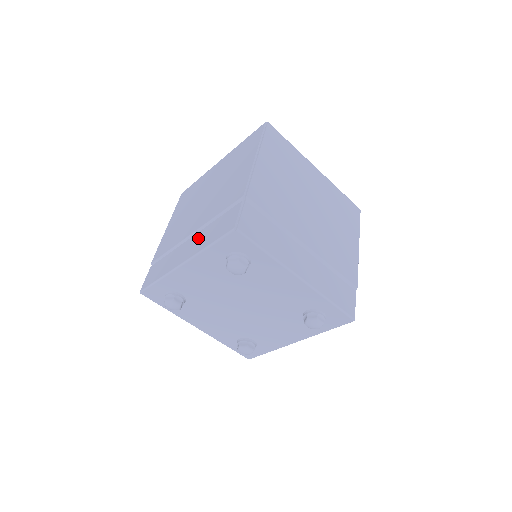
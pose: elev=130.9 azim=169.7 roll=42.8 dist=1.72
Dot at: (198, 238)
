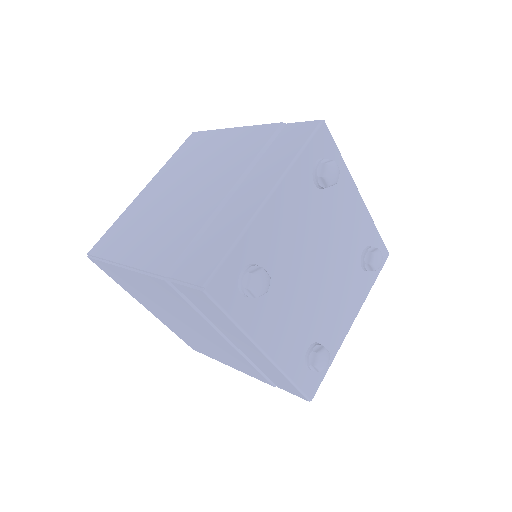
Dot at: (257, 176)
